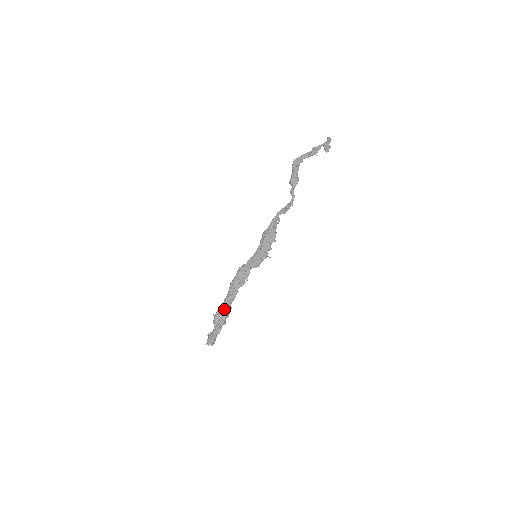
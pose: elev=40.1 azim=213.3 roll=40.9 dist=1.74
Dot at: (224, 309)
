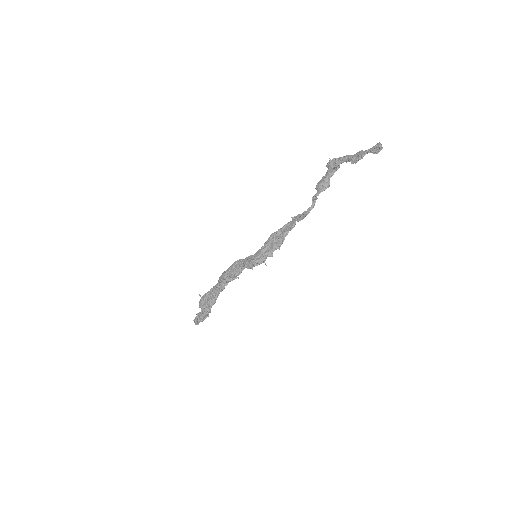
Dot at: (210, 295)
